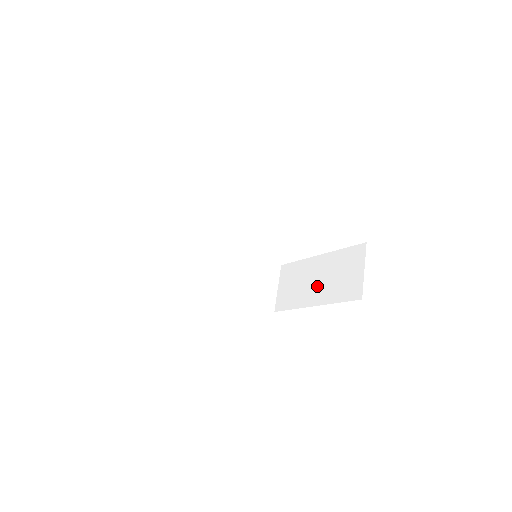
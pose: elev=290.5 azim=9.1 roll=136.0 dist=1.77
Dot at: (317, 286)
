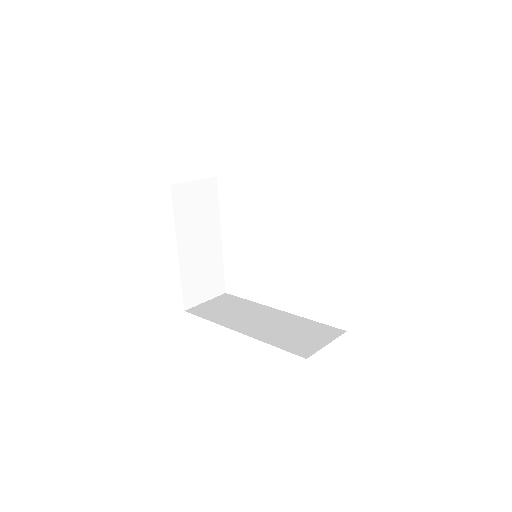
Dot at: occluded
